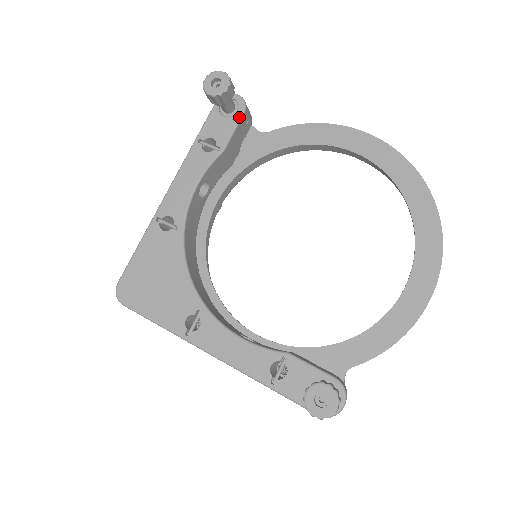
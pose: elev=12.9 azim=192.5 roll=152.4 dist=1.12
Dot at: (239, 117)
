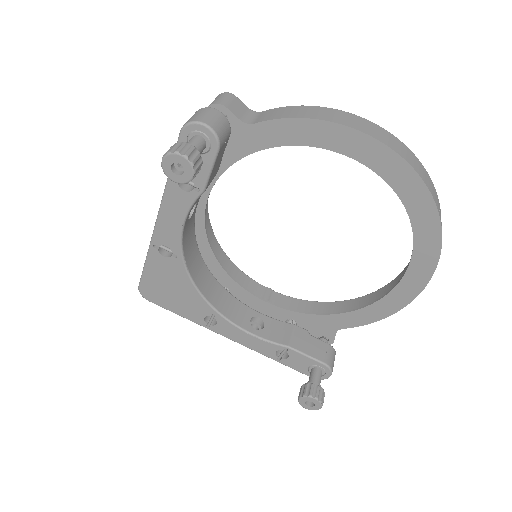
Dot at: (214, 157)
